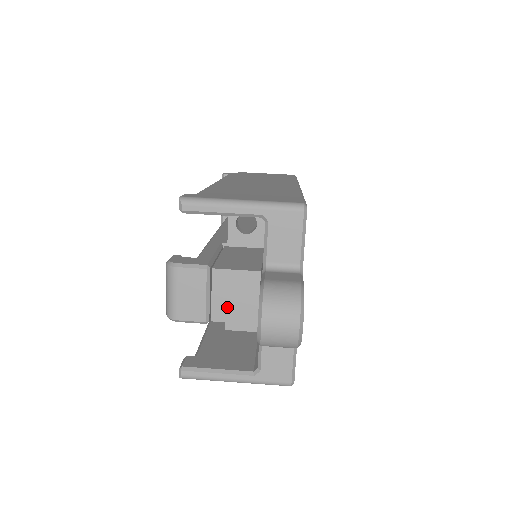
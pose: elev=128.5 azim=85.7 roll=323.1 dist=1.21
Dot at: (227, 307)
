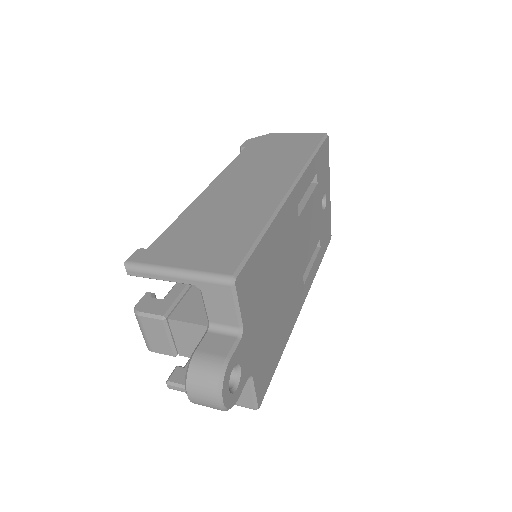
Dot at: (188, 348)
